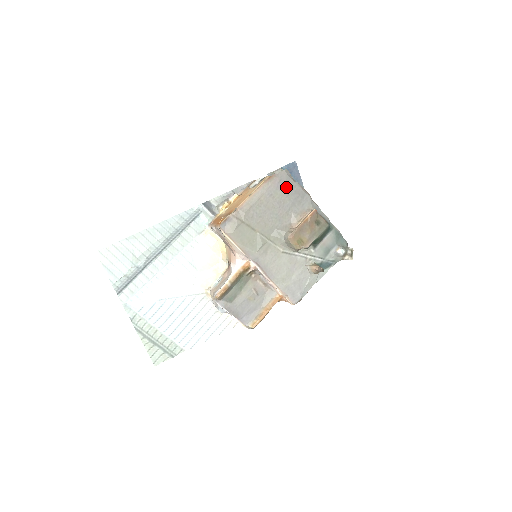
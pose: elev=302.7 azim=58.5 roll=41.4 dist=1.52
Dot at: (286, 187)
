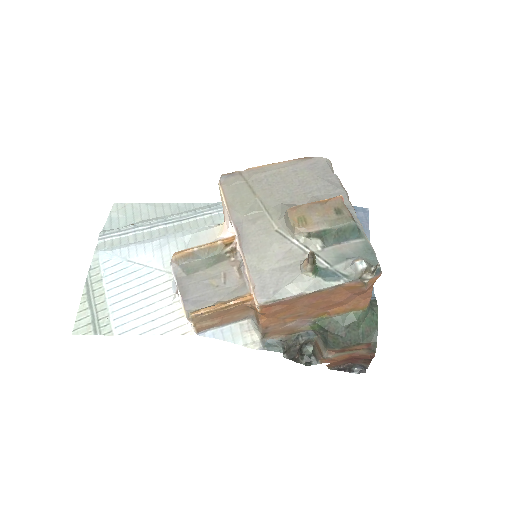
Dot at: (318, 172)
